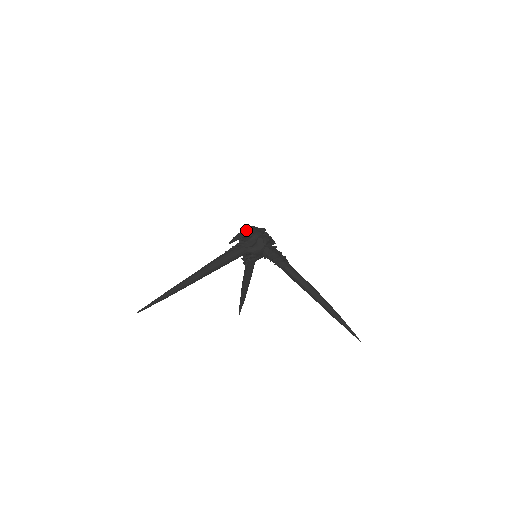
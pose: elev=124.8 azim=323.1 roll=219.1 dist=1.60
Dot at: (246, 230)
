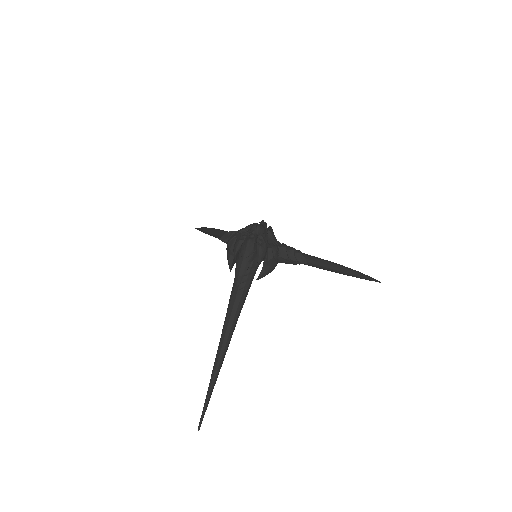
Dot at: (248, 256)
